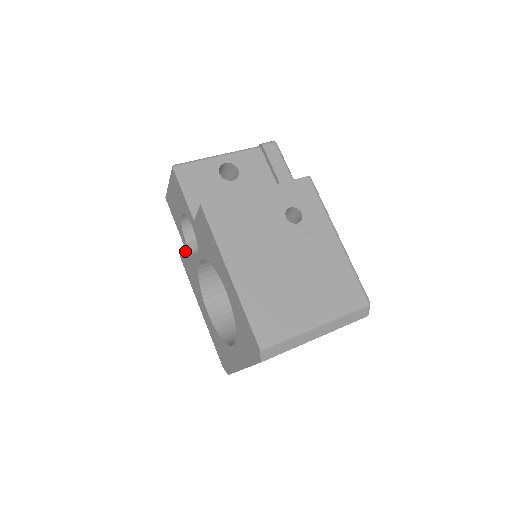
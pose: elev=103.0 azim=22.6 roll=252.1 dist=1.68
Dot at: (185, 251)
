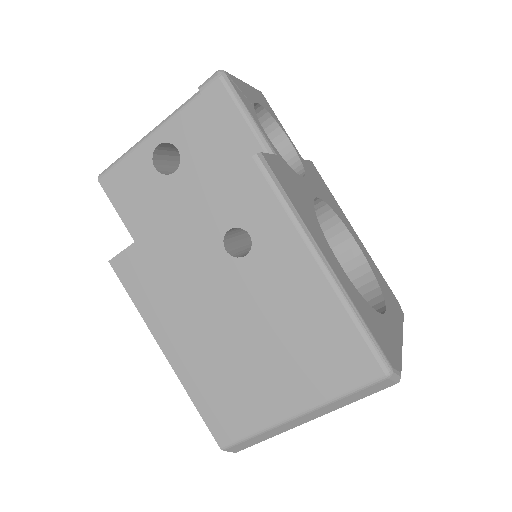
Dot at: occluded
